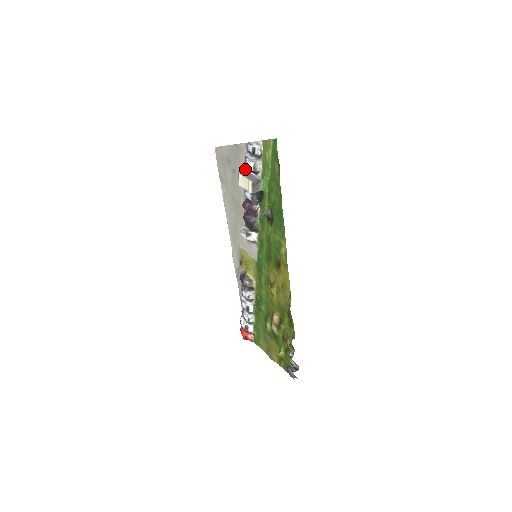
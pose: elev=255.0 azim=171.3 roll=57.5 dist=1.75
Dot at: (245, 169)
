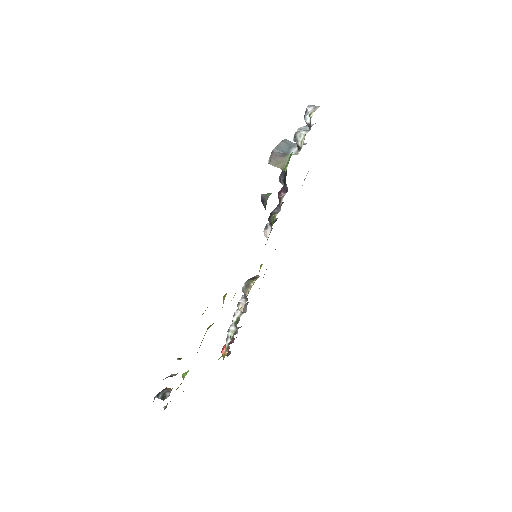
Dot at: (303, 143)
